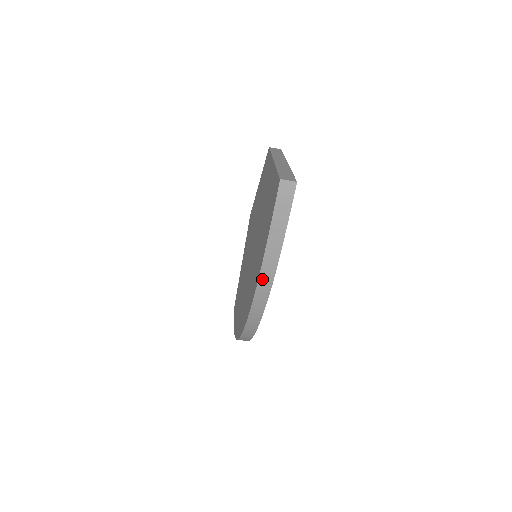
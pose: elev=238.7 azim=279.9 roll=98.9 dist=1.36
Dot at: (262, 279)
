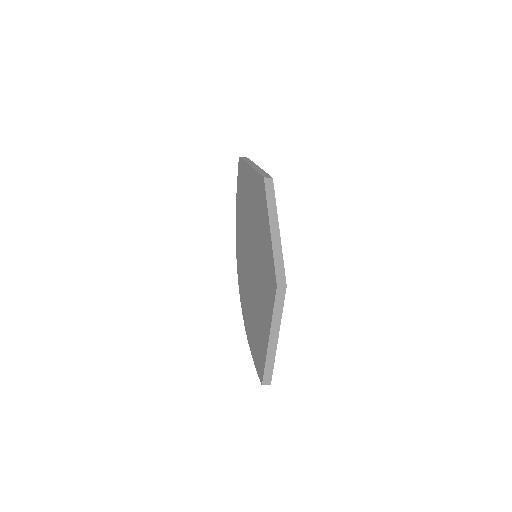
Dot at: occluded
